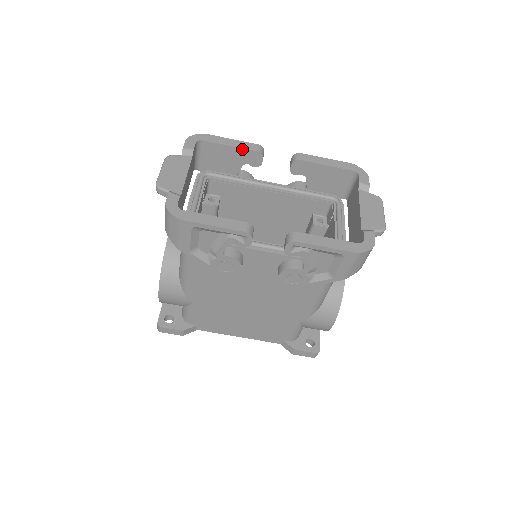
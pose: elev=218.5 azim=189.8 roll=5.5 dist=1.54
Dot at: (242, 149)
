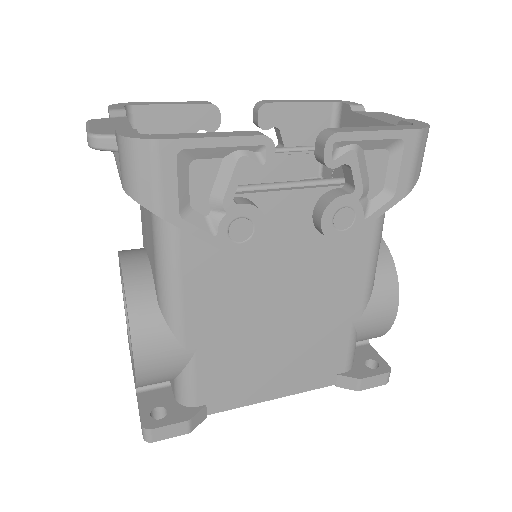
Dot at: (189, 105)
